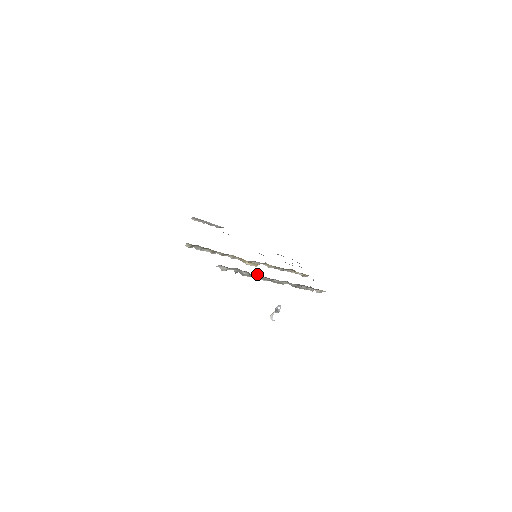
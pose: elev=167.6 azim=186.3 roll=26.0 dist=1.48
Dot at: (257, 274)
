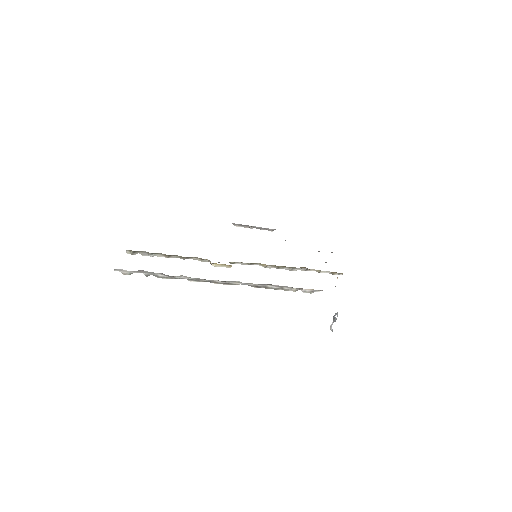
Dot at: (182, 275)
